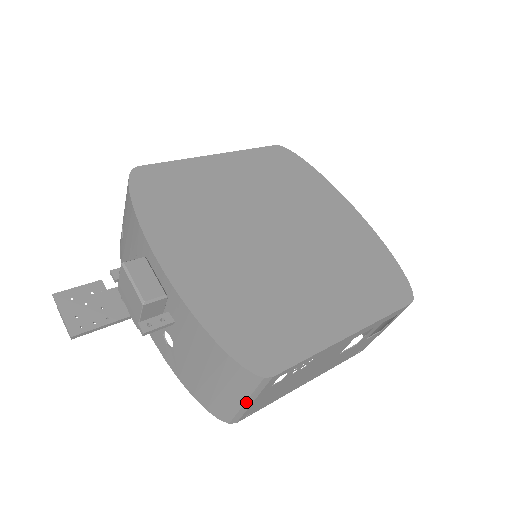
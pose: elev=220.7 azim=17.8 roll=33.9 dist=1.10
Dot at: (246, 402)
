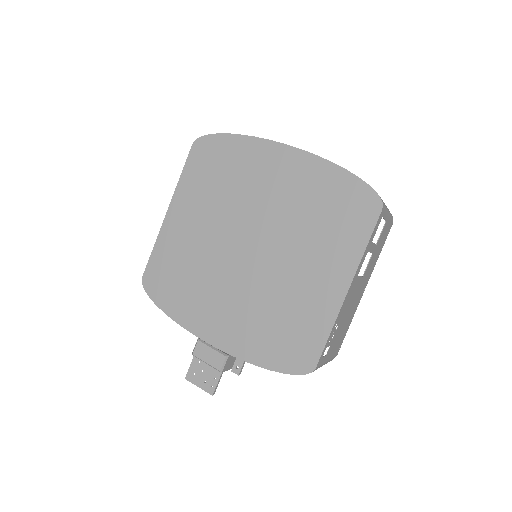
Dot at: occluded
